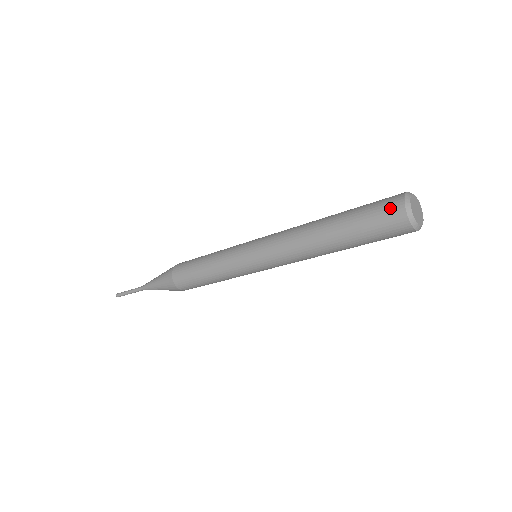
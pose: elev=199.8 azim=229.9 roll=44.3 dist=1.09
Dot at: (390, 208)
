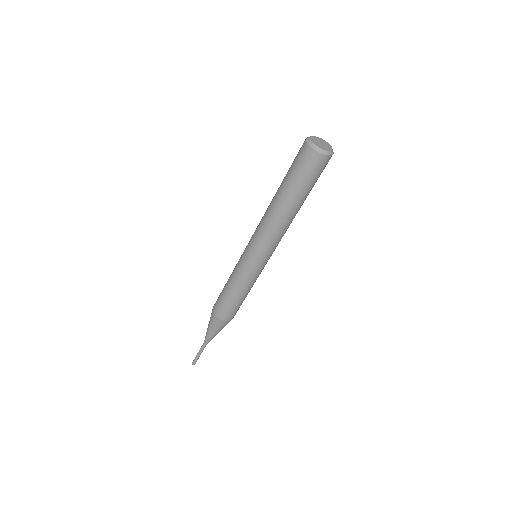
Dot at: (302, 154)
